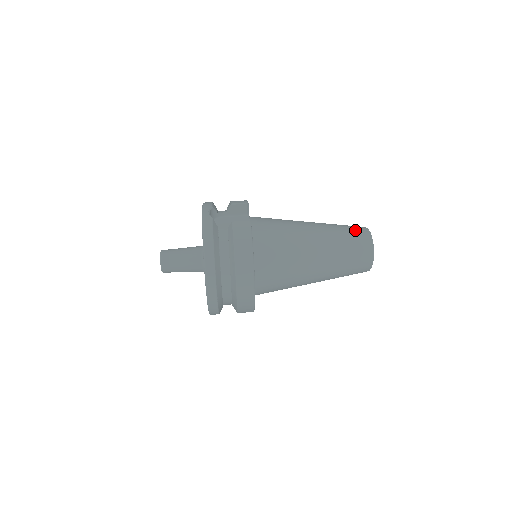
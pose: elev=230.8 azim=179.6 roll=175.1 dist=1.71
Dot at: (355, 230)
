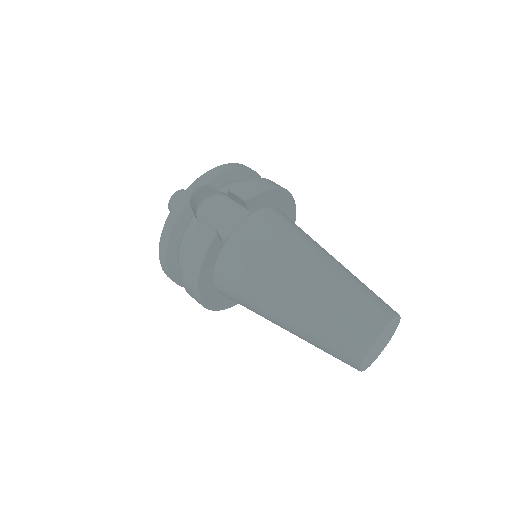
Dot at: (361, 318)
